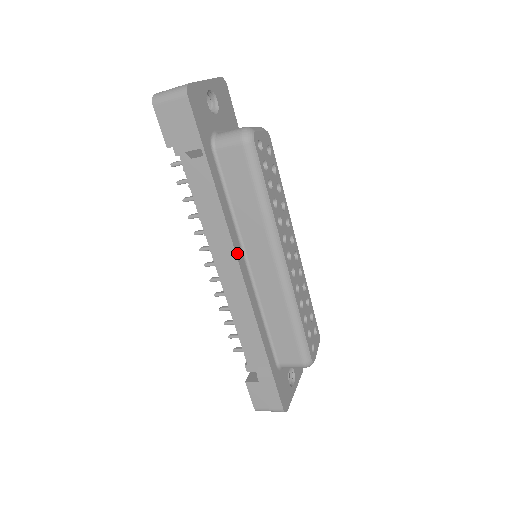
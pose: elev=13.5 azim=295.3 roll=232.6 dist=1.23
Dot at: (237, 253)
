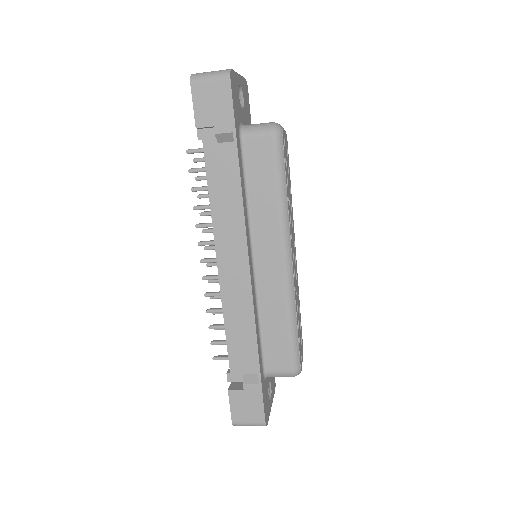
Dot at: (248, 245)
